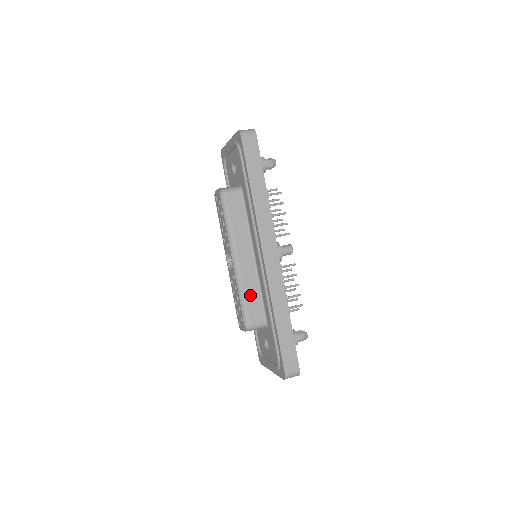
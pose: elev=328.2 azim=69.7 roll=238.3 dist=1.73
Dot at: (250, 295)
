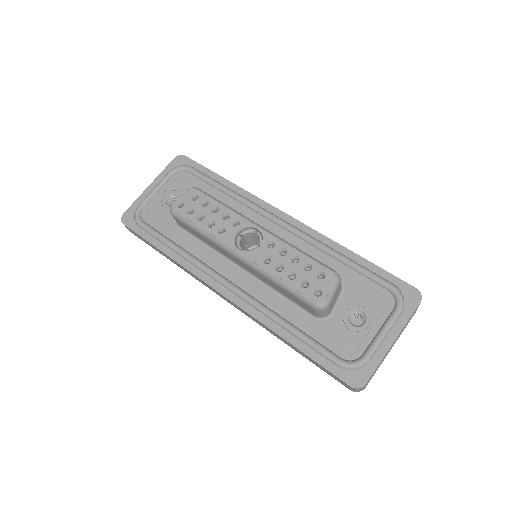
Dot at: occluded
